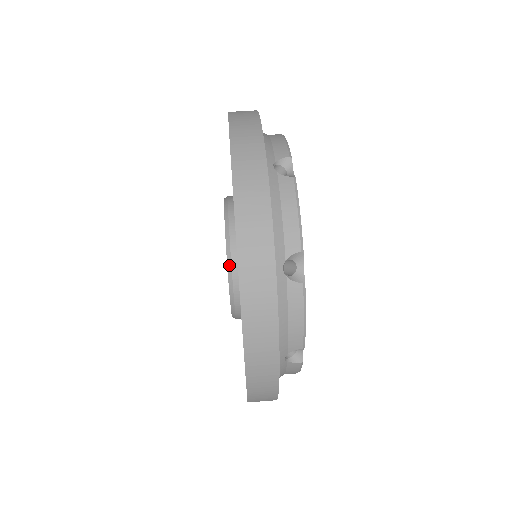
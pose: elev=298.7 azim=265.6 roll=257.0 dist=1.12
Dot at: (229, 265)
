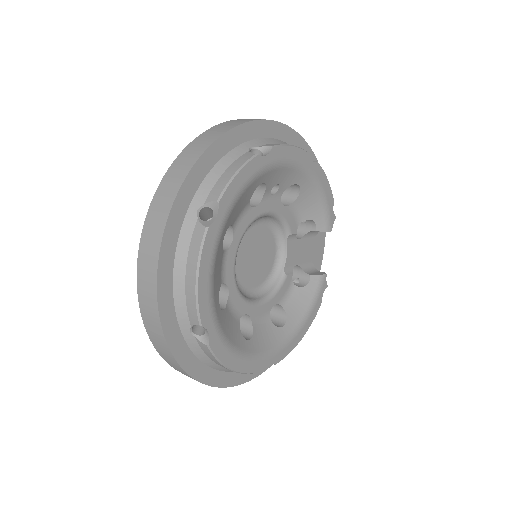
Dot at: occluded
